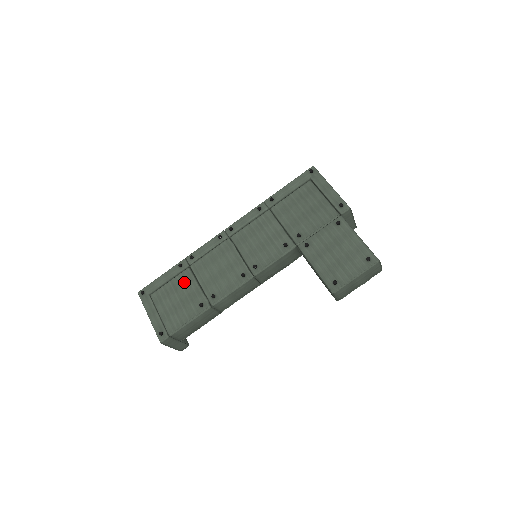
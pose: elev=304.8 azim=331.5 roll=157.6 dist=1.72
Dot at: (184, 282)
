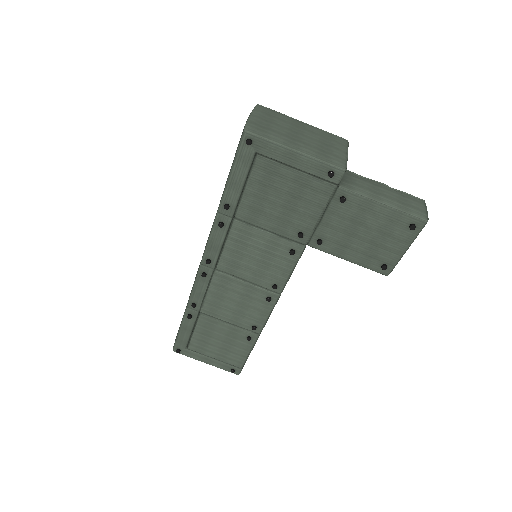
Dot at: (210, 327)
